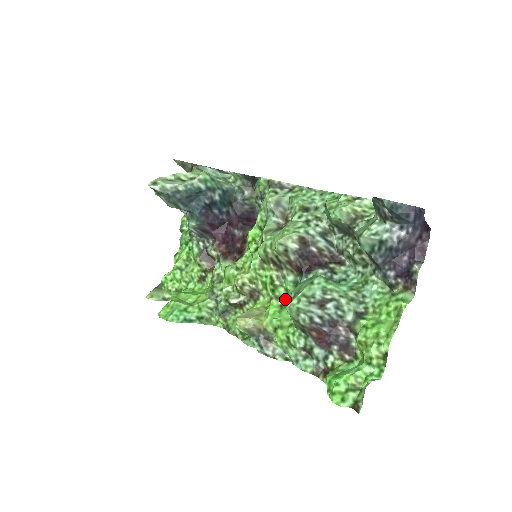
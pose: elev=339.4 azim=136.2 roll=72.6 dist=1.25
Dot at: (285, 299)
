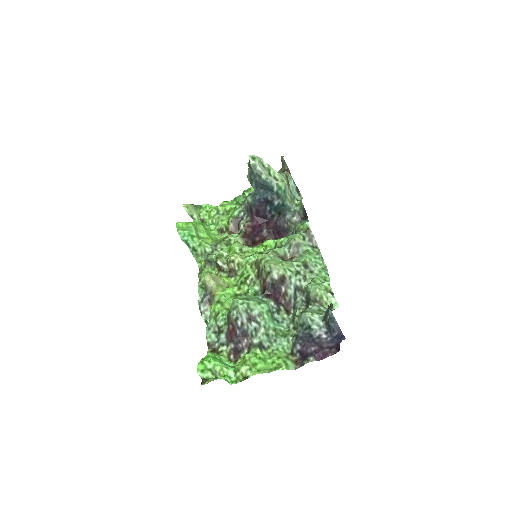
Dot at: (242, 294)
